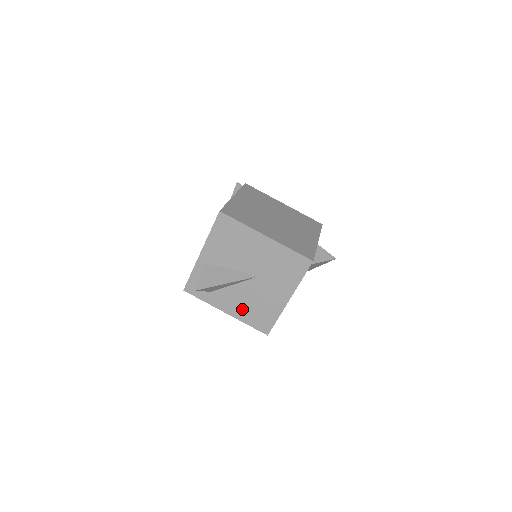
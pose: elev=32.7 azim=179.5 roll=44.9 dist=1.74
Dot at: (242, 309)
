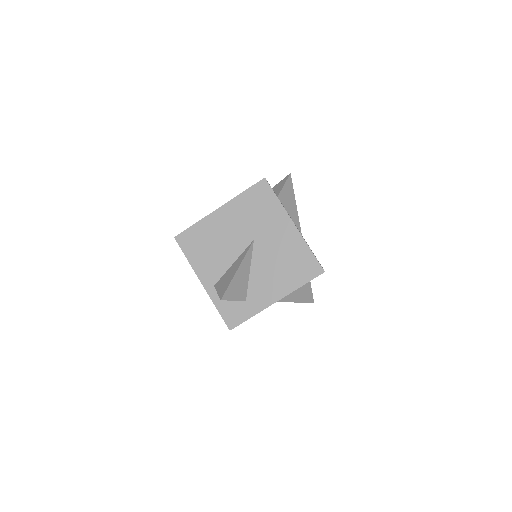
Dot at: (281, 280)
